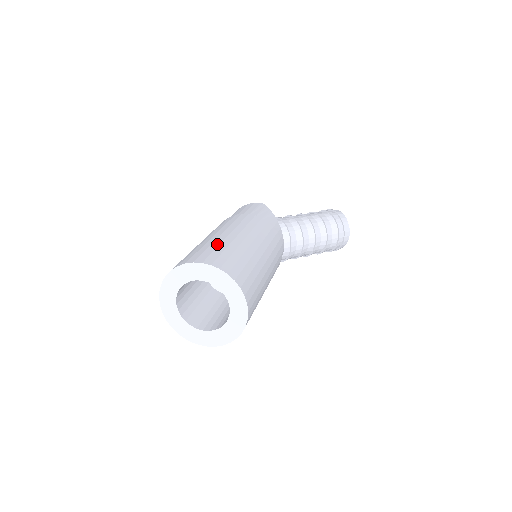
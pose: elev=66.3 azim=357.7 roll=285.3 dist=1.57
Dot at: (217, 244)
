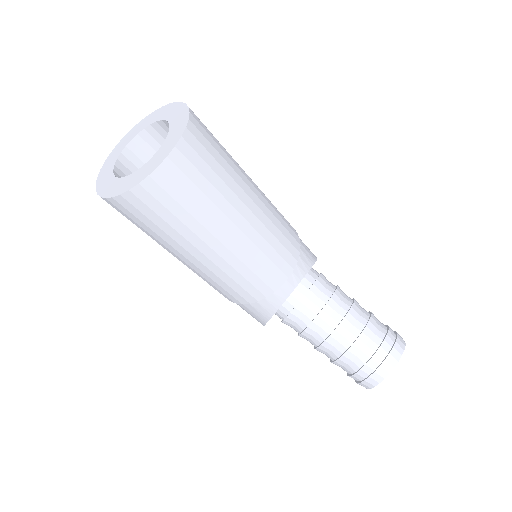
Dot at: occluded
